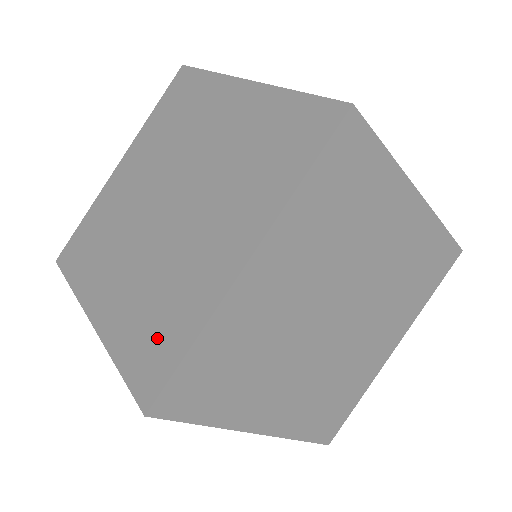
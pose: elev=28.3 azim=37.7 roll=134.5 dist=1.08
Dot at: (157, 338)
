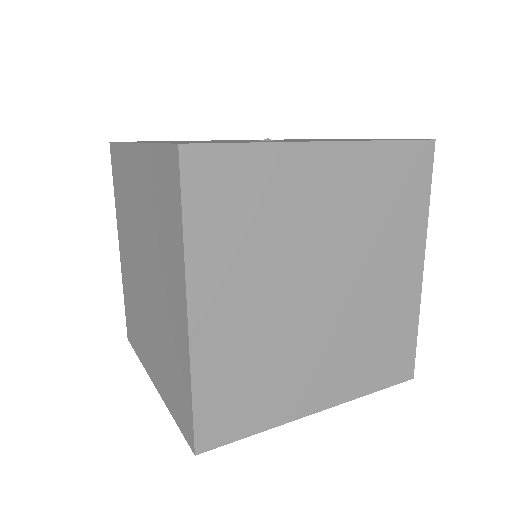
Dot at: (178, 391)
